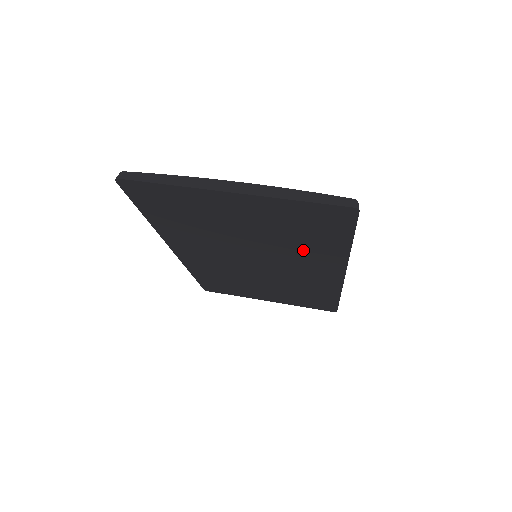
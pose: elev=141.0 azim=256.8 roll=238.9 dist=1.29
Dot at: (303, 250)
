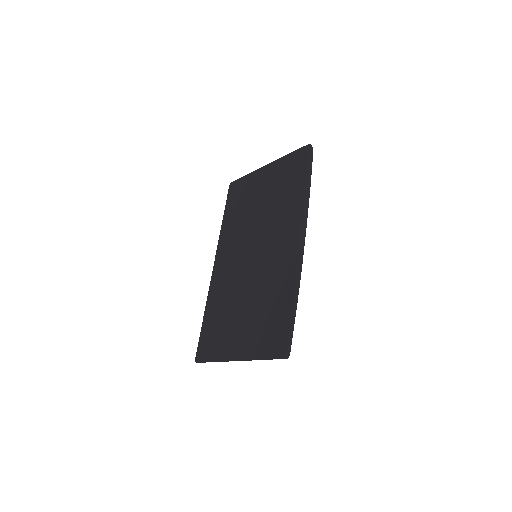
Dot at: (283, 209)
